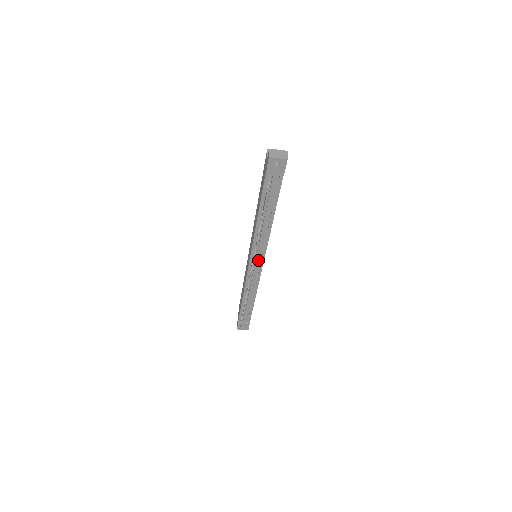
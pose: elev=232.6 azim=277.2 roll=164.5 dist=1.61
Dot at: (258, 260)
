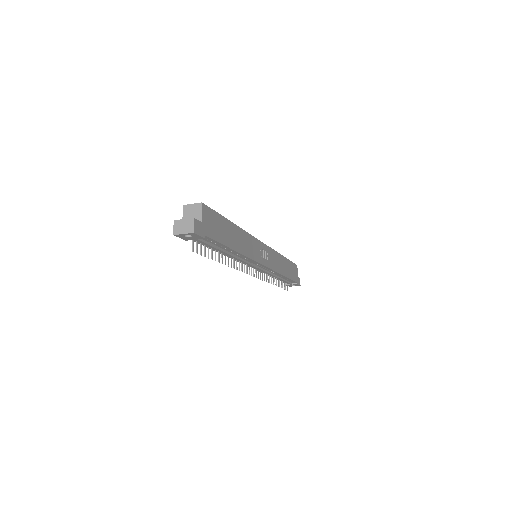
Dot at: (256, 265)
